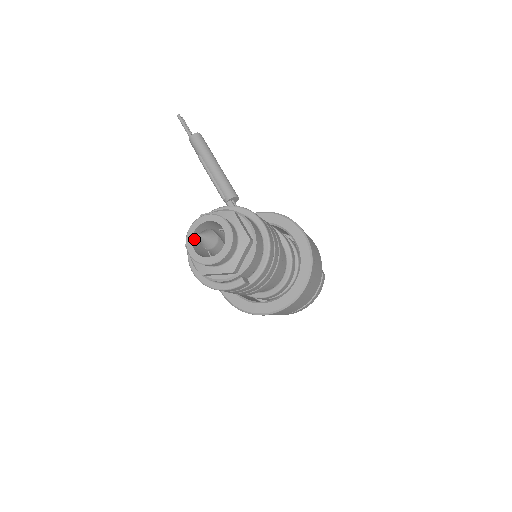
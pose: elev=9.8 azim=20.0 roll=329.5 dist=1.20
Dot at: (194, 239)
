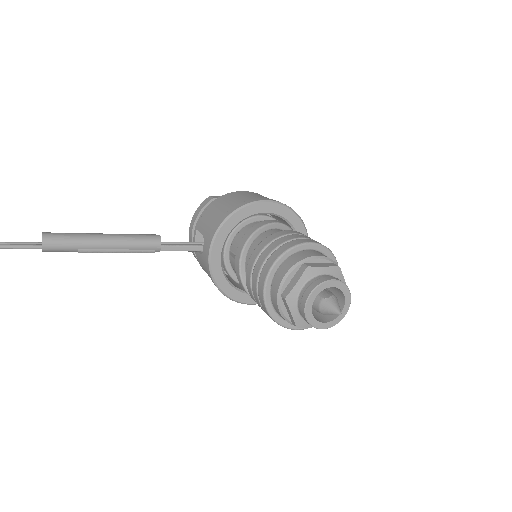
Dot at: (313, 318)
